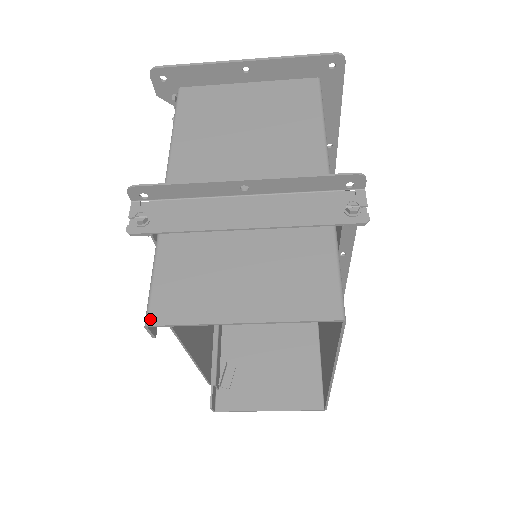
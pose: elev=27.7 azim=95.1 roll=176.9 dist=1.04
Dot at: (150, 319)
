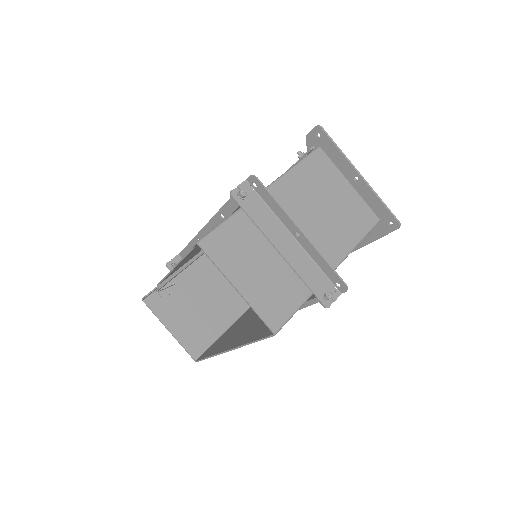
Dot at: (202, 242)
